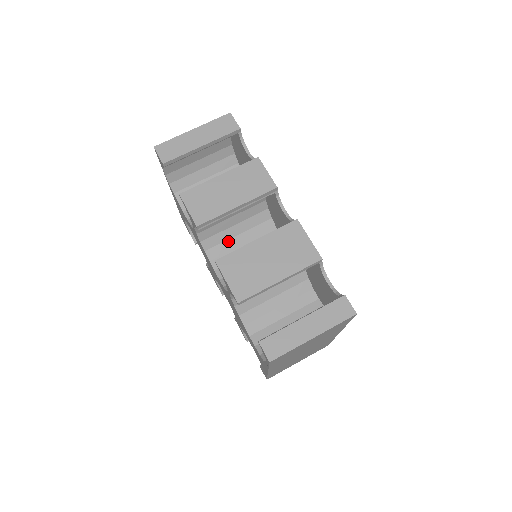
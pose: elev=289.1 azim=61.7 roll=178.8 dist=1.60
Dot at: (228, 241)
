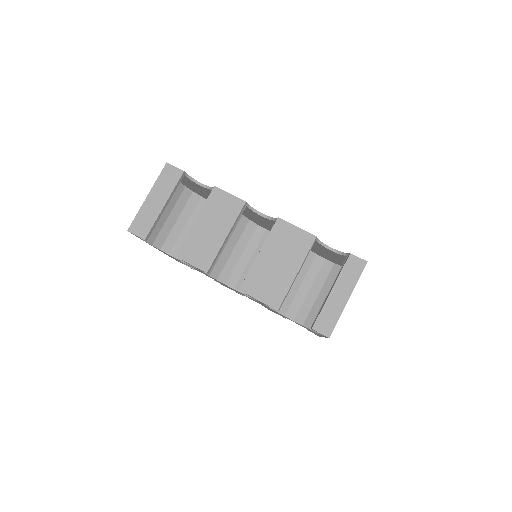
Dot at: (229, 260)
